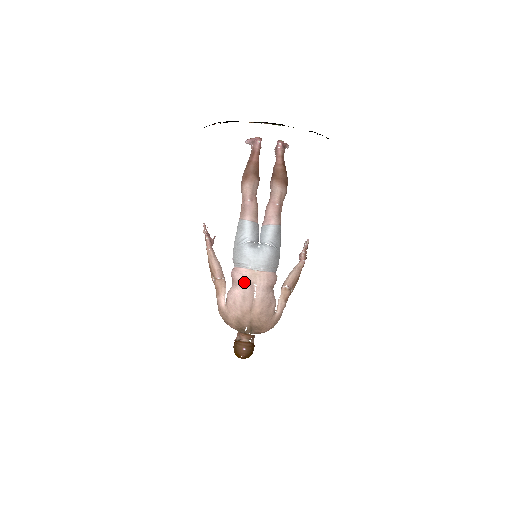
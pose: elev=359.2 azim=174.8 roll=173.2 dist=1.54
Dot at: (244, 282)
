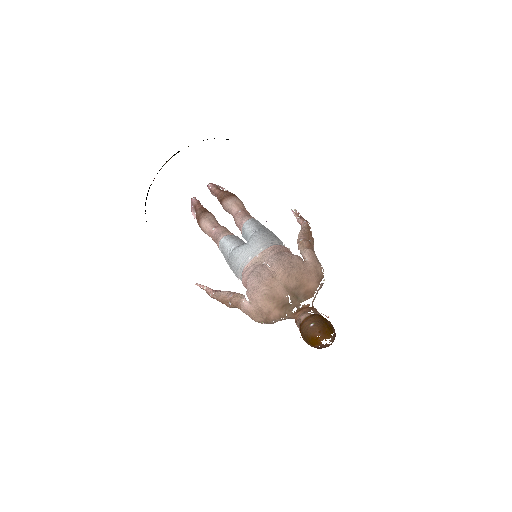
Dot at: (251, 270)
